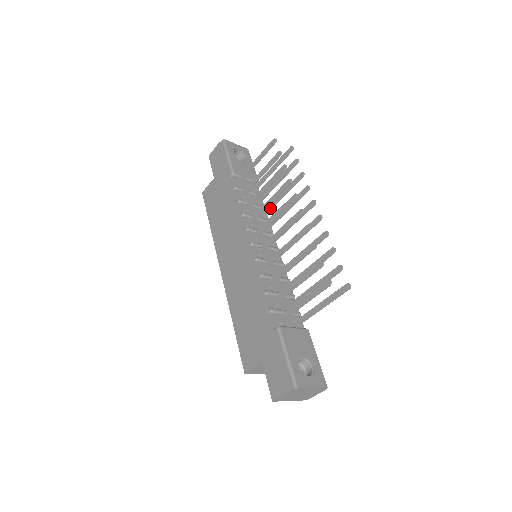
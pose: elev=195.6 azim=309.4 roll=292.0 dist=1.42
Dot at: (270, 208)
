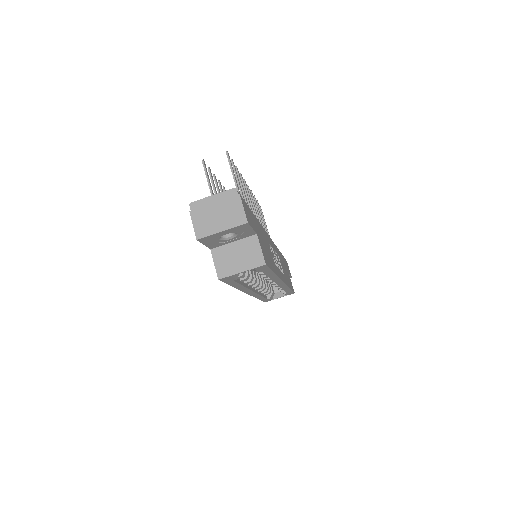
Dot at: occluded
